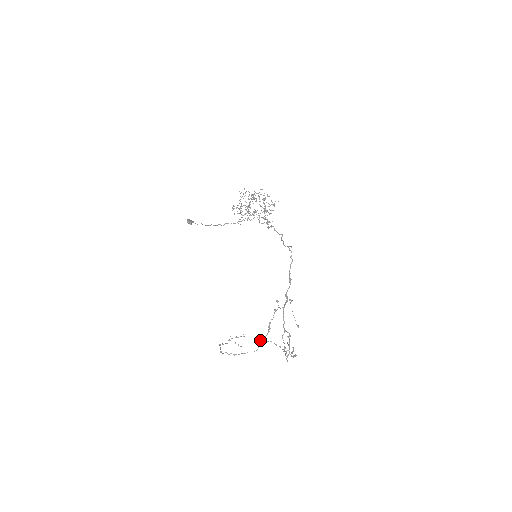
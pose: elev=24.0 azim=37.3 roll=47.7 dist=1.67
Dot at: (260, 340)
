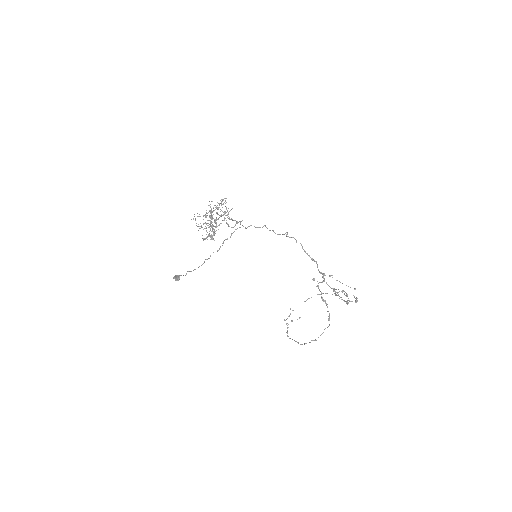
Dot at: occluded
